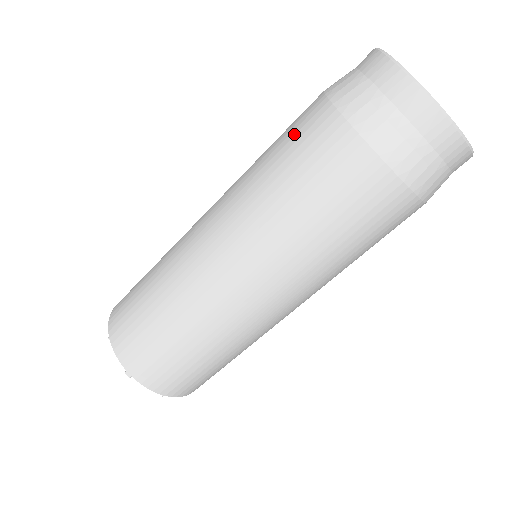
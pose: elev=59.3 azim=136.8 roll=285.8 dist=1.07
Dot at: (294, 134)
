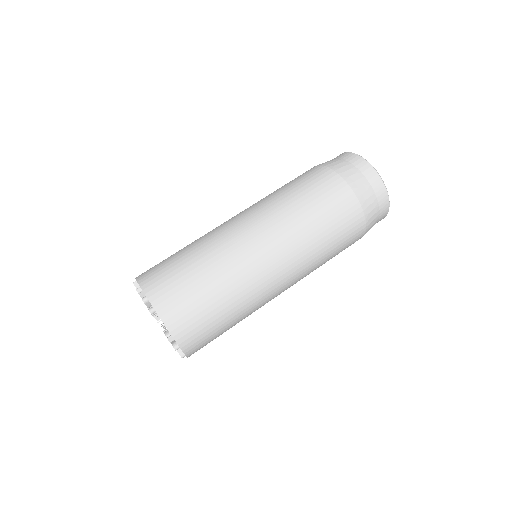
Dot at: occluded
